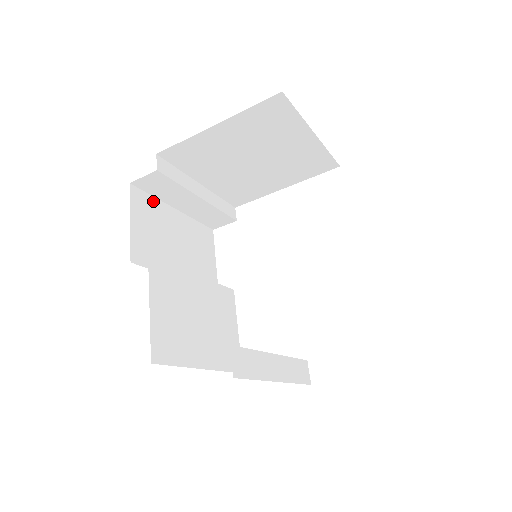
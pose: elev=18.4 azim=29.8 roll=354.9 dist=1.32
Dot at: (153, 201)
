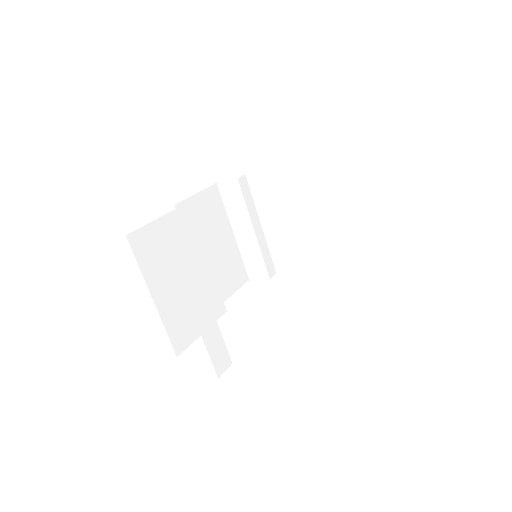
Dot at: (222, 209)
